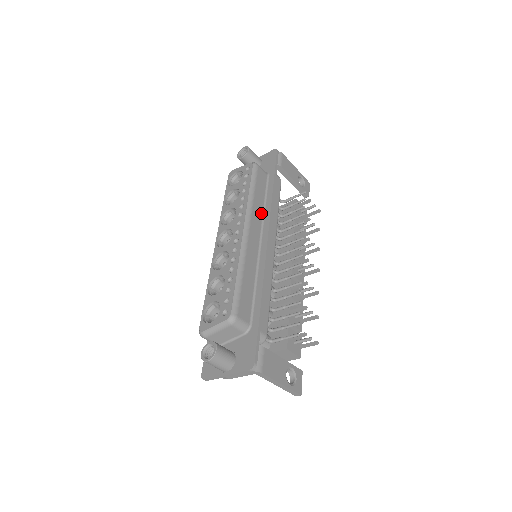
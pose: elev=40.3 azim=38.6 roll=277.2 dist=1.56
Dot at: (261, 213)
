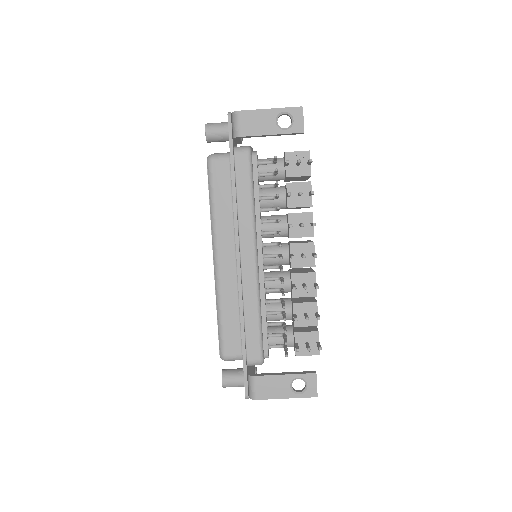
Dot at: (231, 222)
